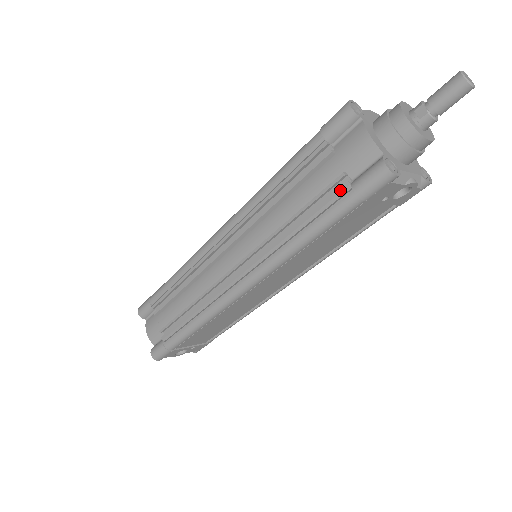
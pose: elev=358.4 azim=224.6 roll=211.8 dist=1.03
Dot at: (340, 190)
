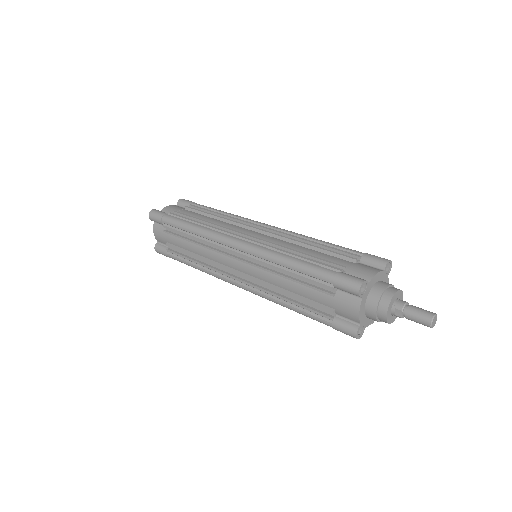
Dot at: (325, 317)
